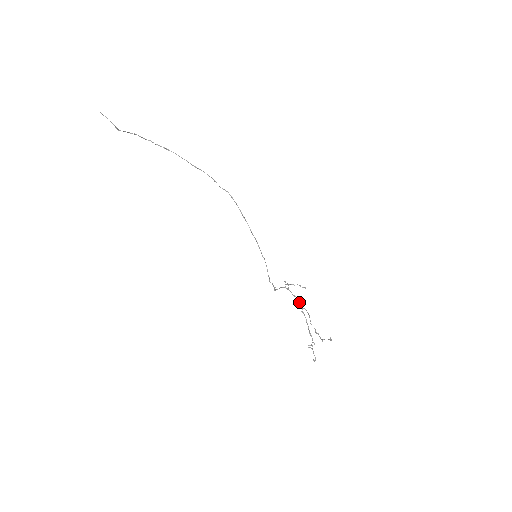
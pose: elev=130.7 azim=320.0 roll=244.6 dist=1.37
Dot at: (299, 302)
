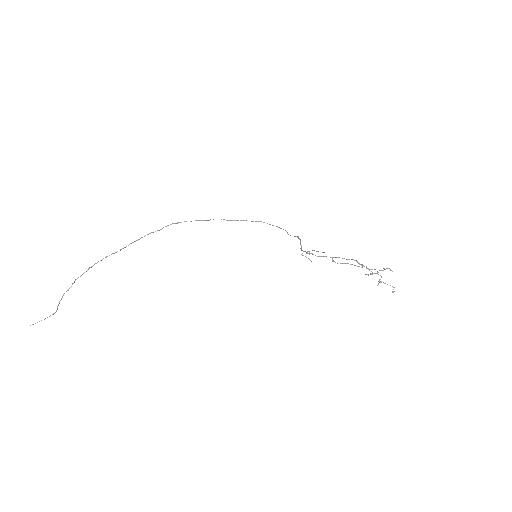
Dot at: (332, 261)
